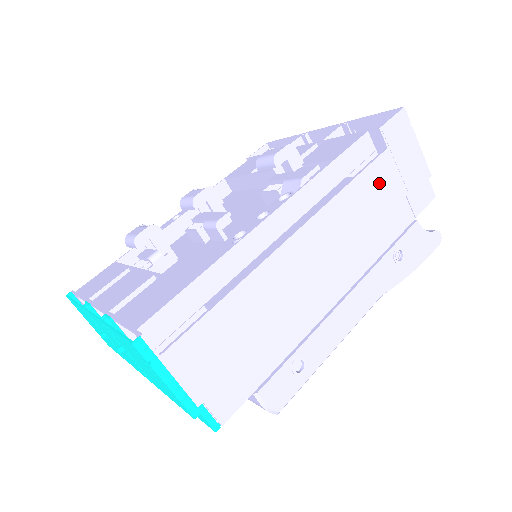
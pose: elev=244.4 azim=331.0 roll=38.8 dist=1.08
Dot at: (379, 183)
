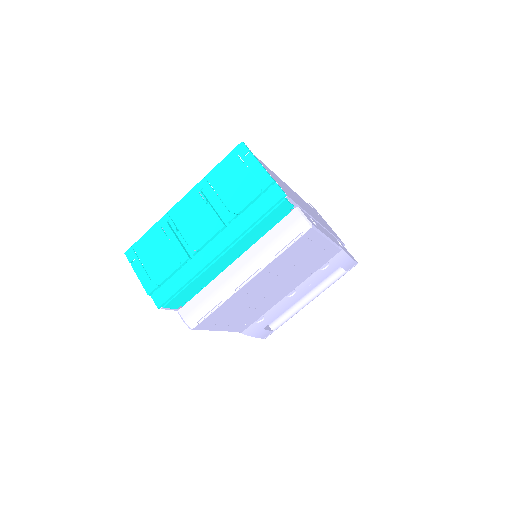
Dot at: (317, 214)
